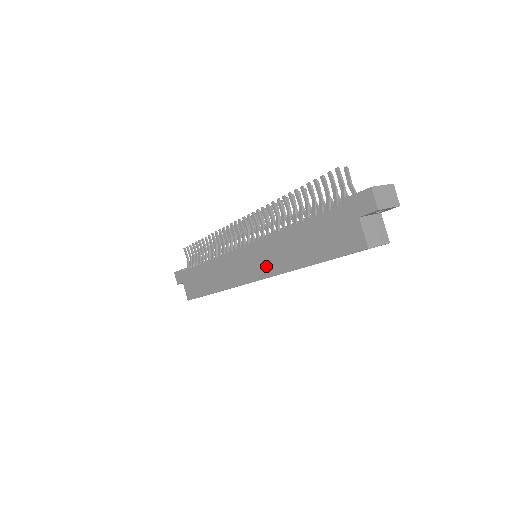
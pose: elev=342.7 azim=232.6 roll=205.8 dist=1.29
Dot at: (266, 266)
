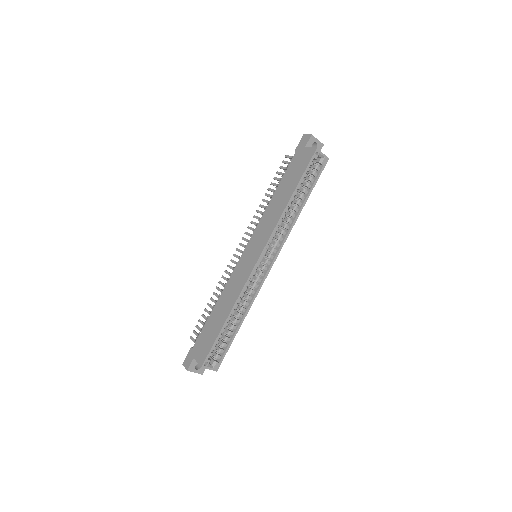
Dot at: (265, 235)
